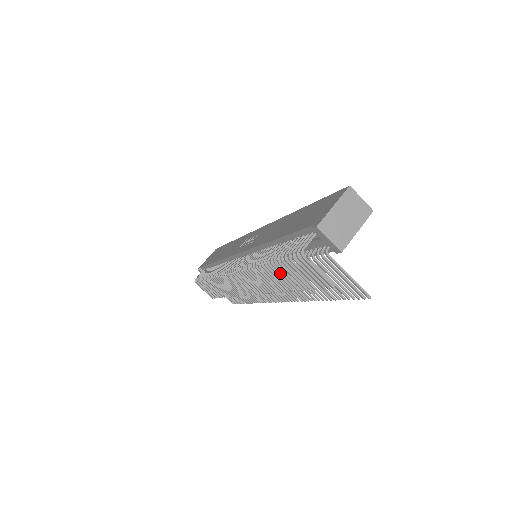
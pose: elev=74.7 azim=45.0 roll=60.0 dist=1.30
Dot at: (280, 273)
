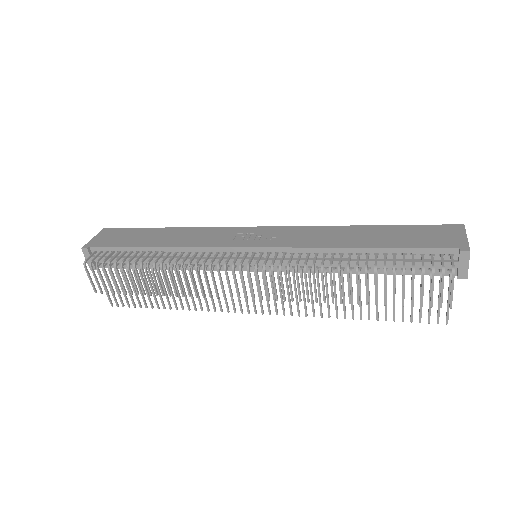
Dot at: (376, 283)
